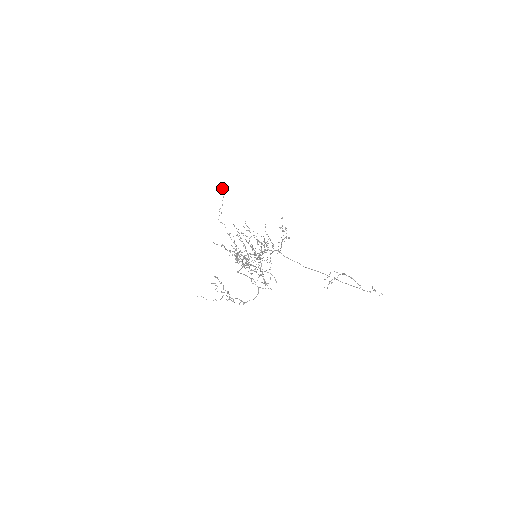
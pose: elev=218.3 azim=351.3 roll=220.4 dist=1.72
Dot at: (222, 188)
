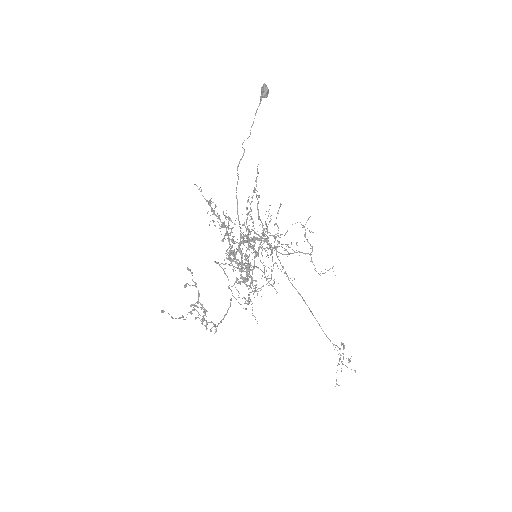
Dot at: (265, 94)
